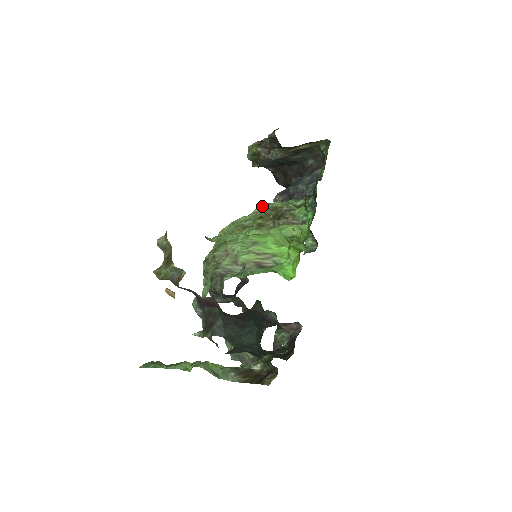
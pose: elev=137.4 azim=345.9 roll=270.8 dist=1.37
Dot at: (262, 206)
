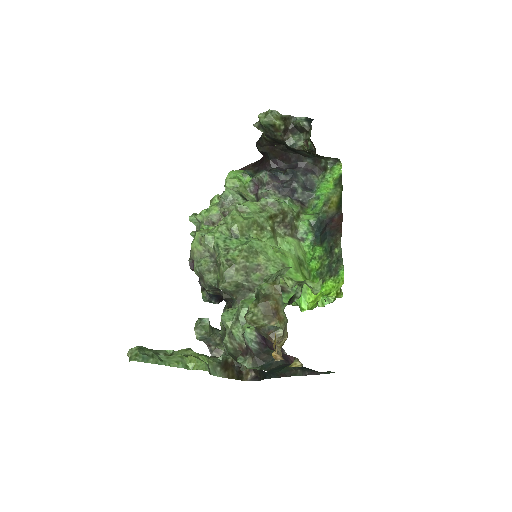
Dot at: (272, 202)
